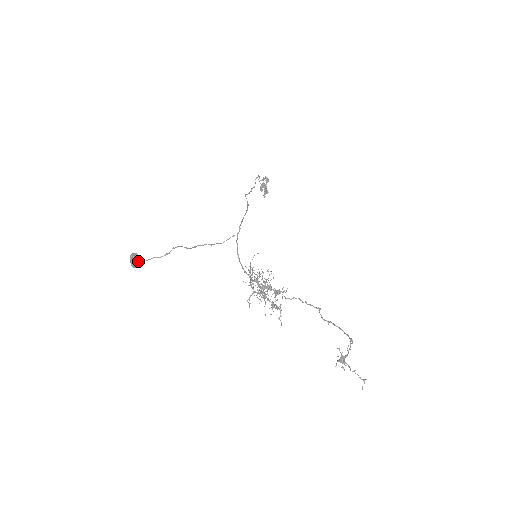
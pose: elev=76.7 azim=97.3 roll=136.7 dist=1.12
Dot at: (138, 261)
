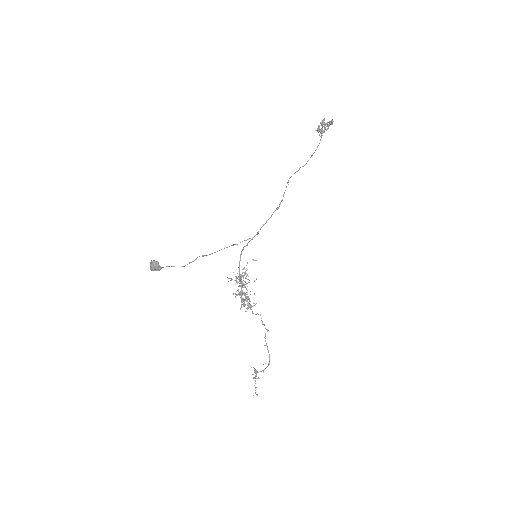
Dot at: (157, 270)
